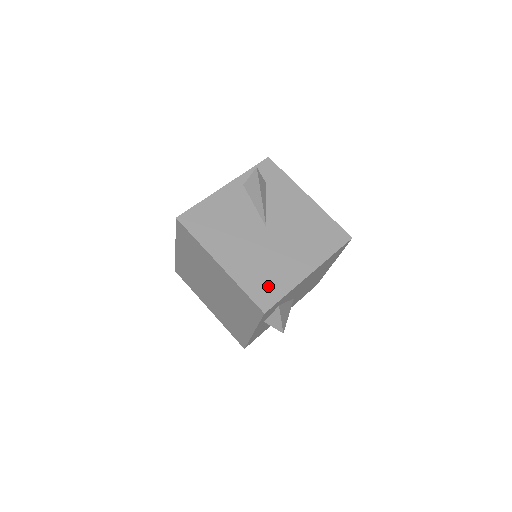
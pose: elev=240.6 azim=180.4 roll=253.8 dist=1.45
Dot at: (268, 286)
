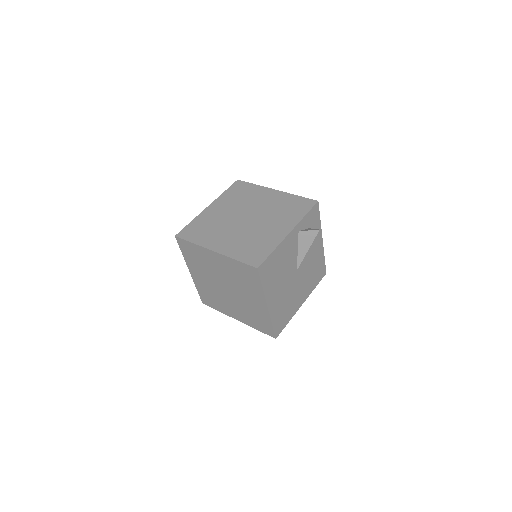
Dot at: (283, 319)
